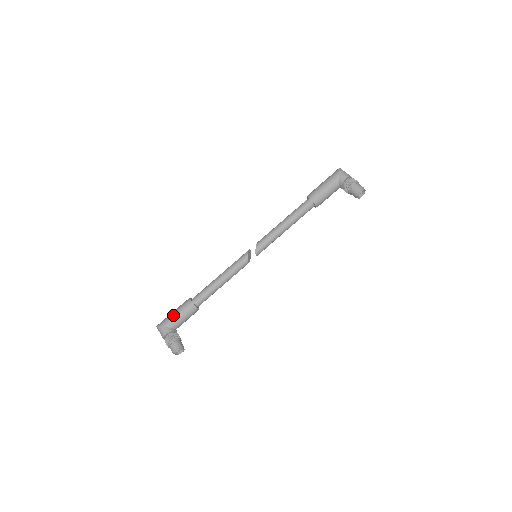
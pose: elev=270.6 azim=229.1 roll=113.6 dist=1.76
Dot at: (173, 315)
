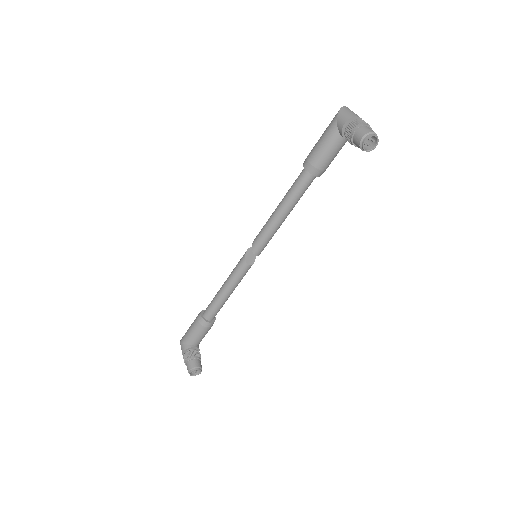
Dot at: (188, 330)
